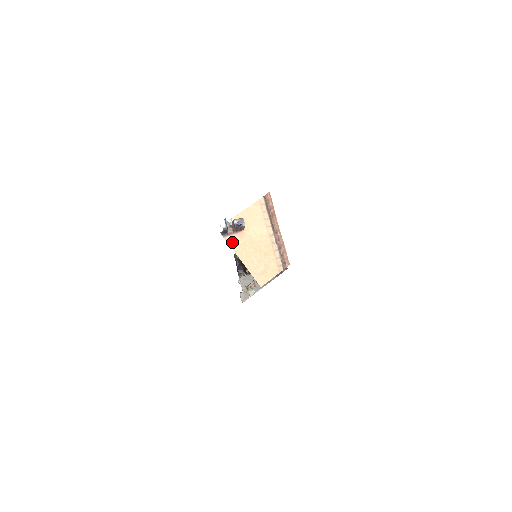
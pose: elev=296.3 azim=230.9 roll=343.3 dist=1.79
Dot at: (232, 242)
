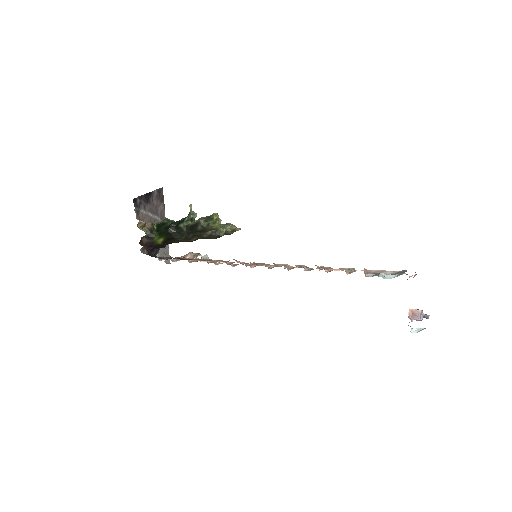
Dot at: occluded
